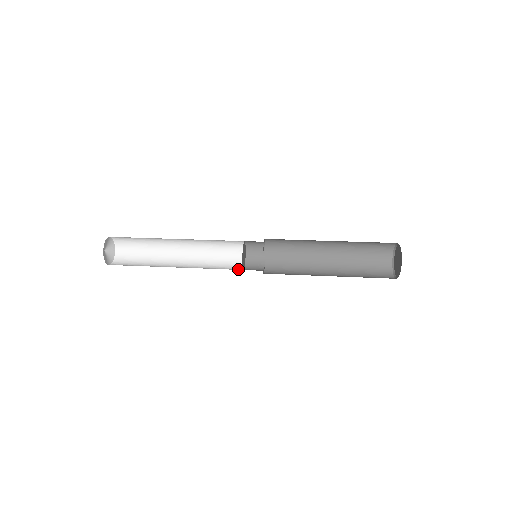
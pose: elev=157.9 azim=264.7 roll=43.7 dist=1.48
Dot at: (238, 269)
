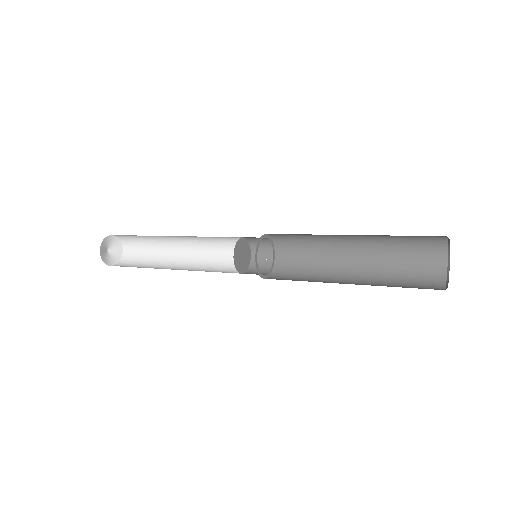
Dot at: occluded
